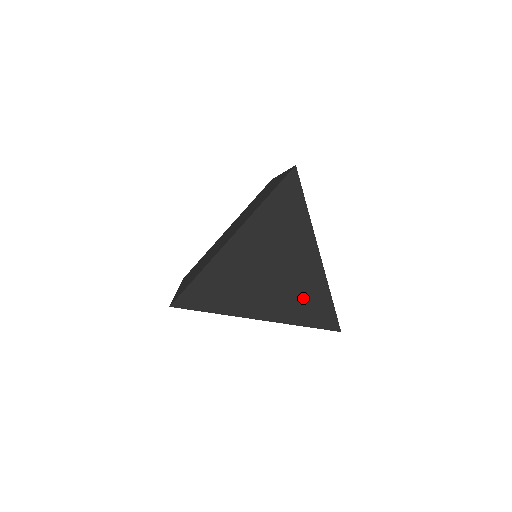
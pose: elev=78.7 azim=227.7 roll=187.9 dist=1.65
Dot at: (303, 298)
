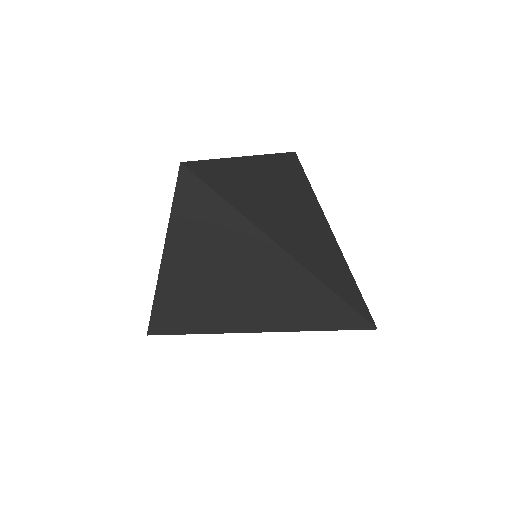
Dot at: (321, 255)
